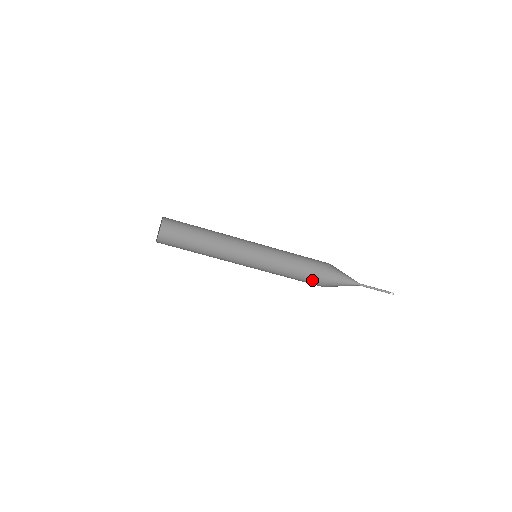
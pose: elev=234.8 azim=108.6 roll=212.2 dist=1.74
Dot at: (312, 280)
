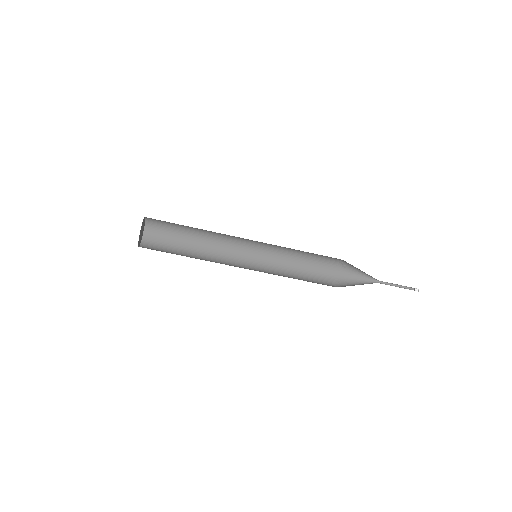
Dot at: (323, 280)
